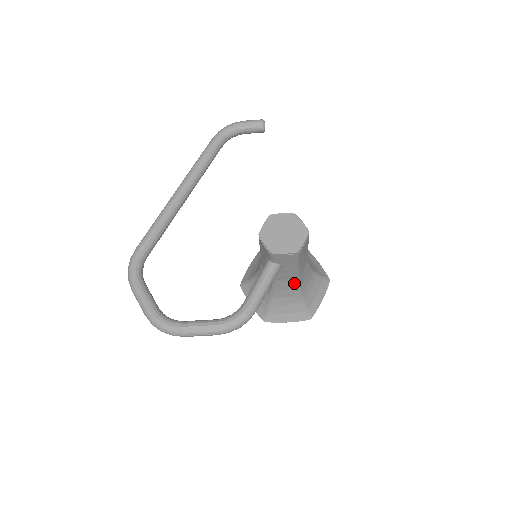
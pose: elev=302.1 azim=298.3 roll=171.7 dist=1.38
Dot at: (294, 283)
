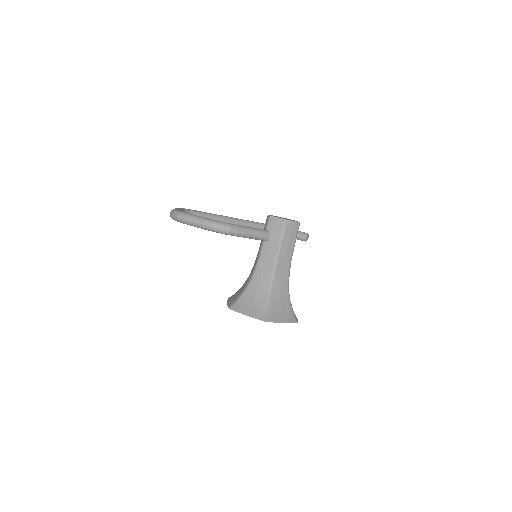
Dot at: (270, 271)
